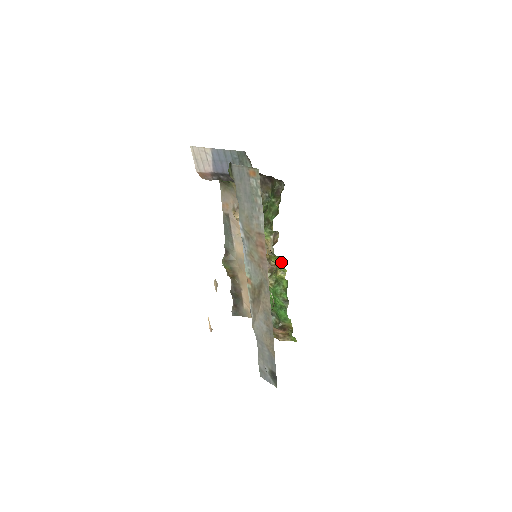
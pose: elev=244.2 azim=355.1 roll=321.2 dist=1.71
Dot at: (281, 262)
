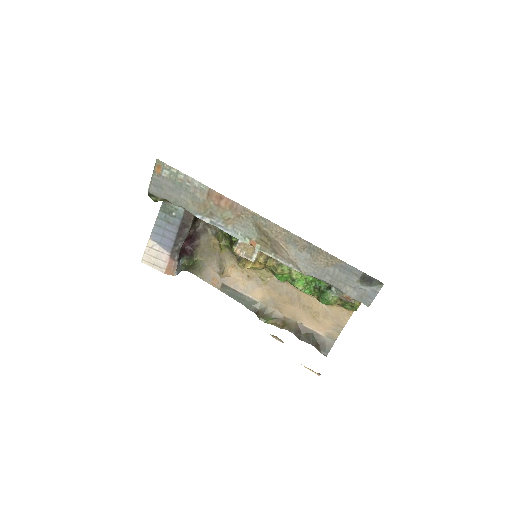
Dot at: occluded
